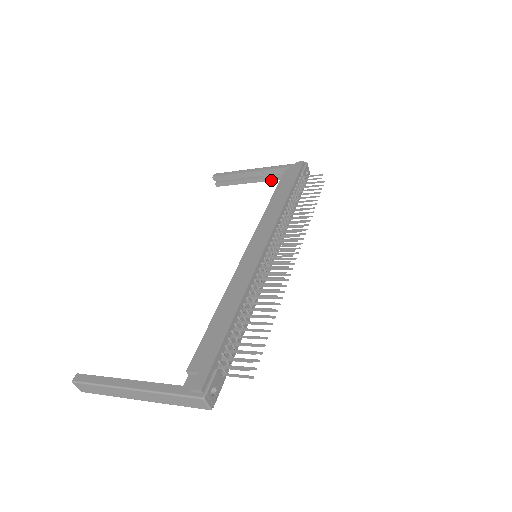
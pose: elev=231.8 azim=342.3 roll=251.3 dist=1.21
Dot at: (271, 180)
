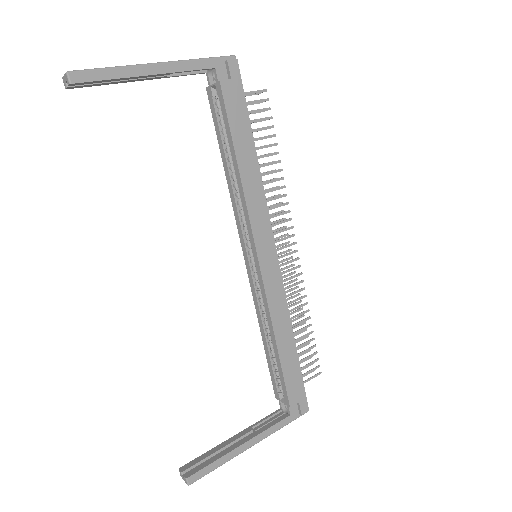
Dot at: (173, 76)
